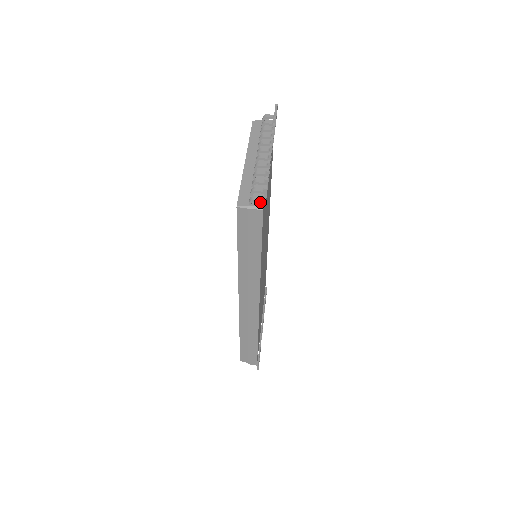
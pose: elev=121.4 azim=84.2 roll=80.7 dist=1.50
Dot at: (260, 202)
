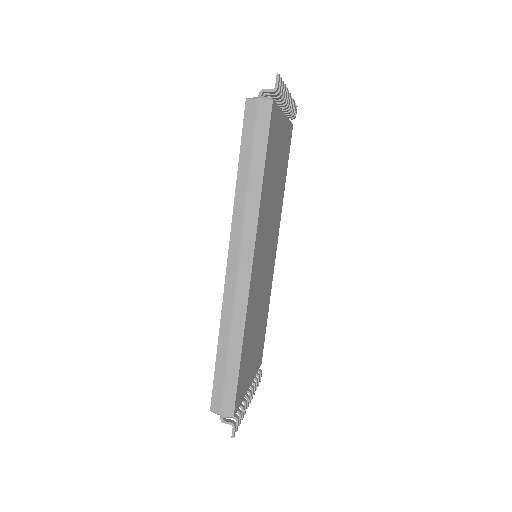
Dot at: (271, 92)
